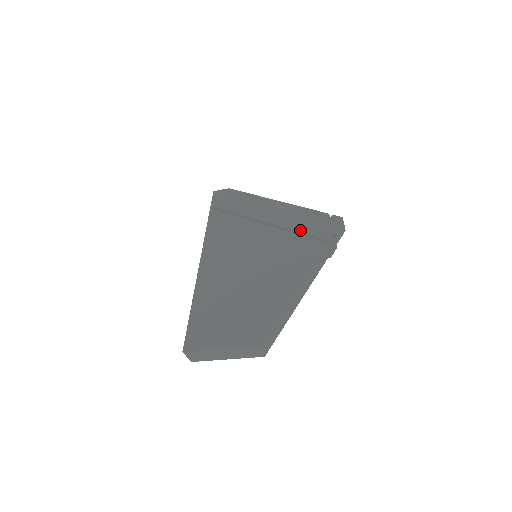
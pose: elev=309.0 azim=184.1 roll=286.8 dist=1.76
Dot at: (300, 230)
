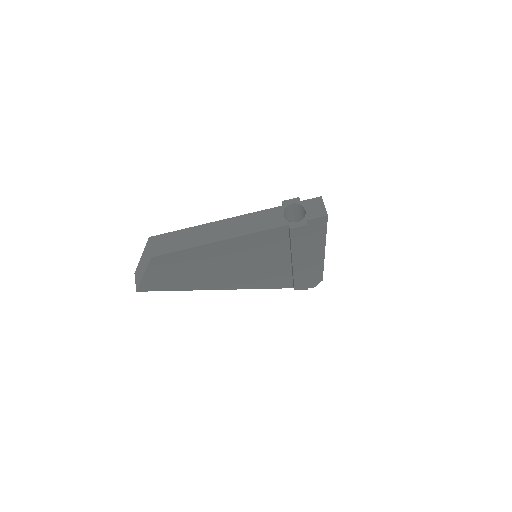
Dot at: occluded
